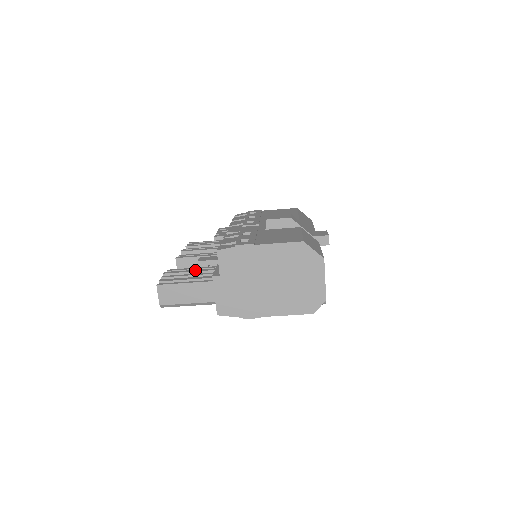
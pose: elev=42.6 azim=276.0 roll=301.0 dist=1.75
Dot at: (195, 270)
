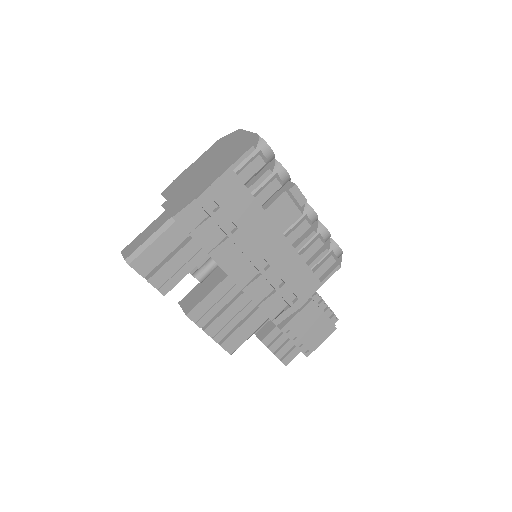
Dot at: occluded
